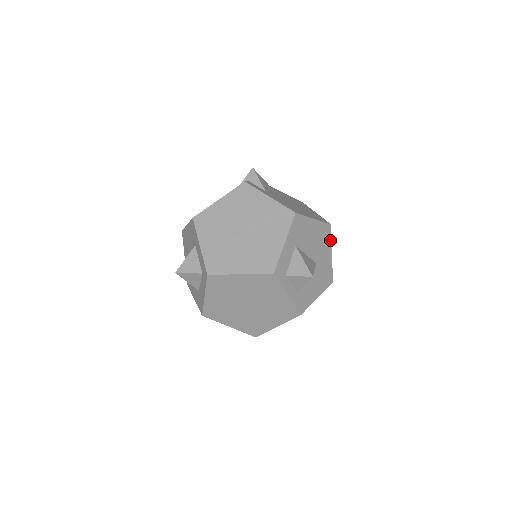
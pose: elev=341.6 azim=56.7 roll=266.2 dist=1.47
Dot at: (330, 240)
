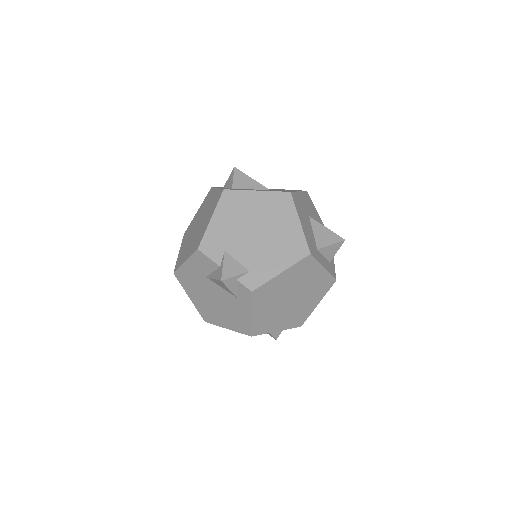
Dot at: occluded
